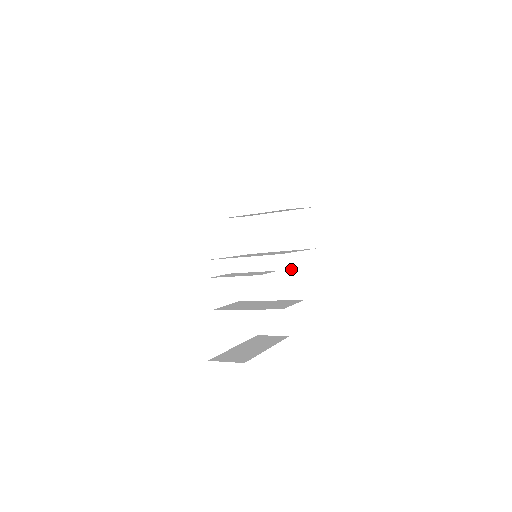
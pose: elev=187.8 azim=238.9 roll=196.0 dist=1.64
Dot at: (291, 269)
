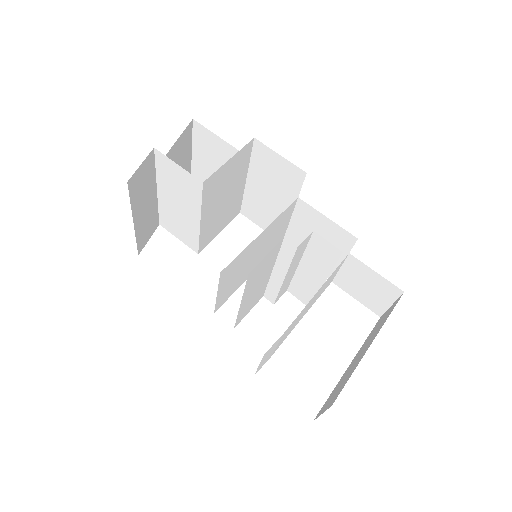
Dot at: (318, 221)
